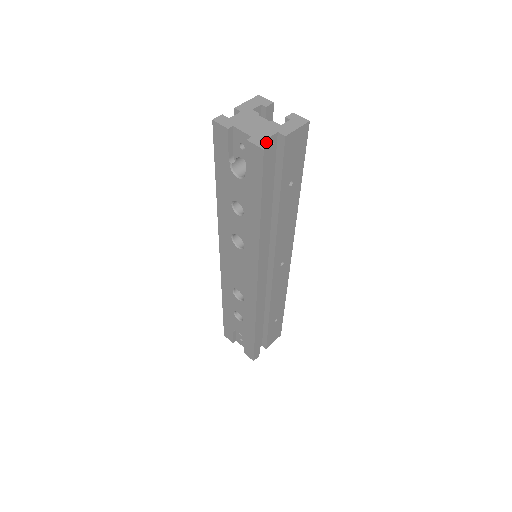
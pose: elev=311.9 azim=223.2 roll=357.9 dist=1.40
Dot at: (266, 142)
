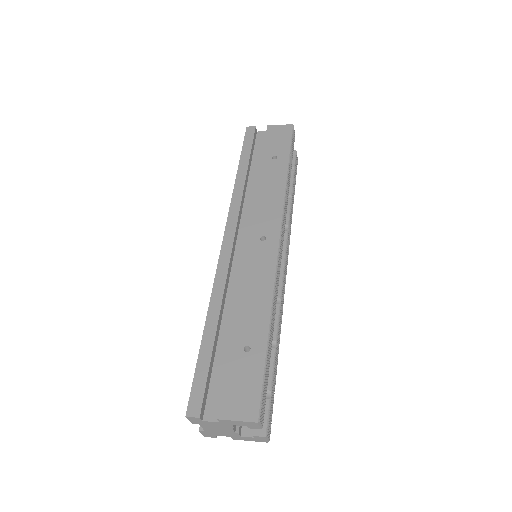
Dot at: occluded
